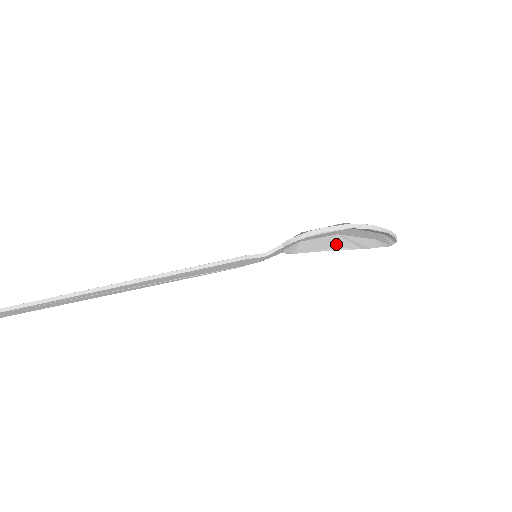
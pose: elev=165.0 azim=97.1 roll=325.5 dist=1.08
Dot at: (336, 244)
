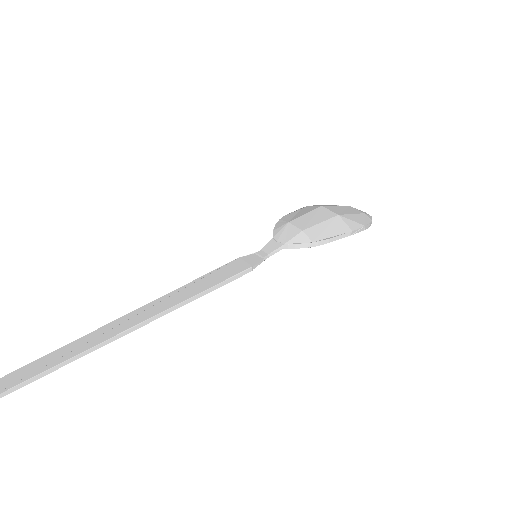
Dot at: occluded
